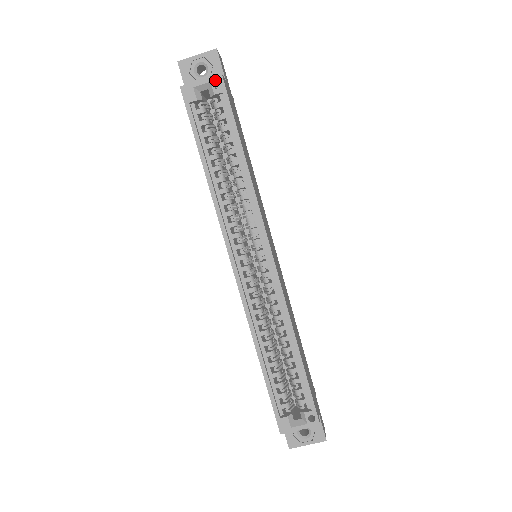
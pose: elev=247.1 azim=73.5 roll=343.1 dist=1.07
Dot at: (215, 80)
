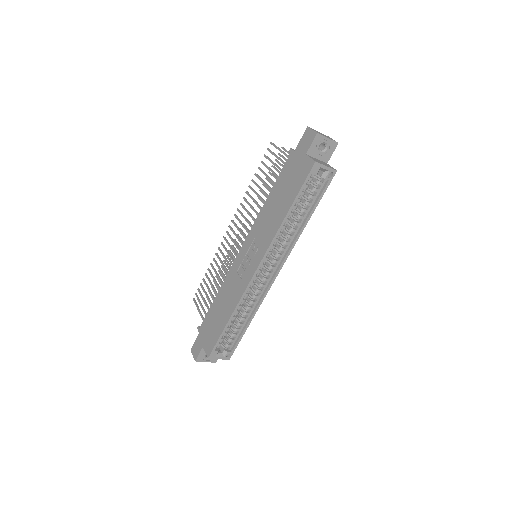
Dot at: (332, 171)
